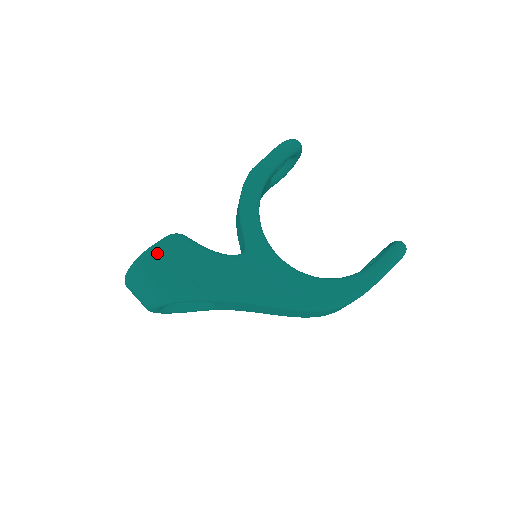
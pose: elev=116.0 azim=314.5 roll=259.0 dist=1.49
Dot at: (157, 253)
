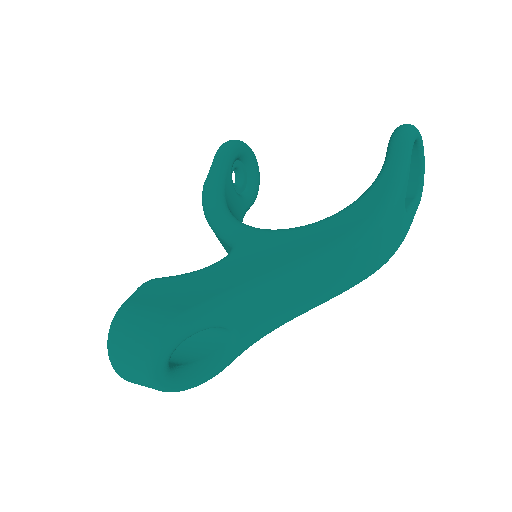
Dot at: (126, 307)
